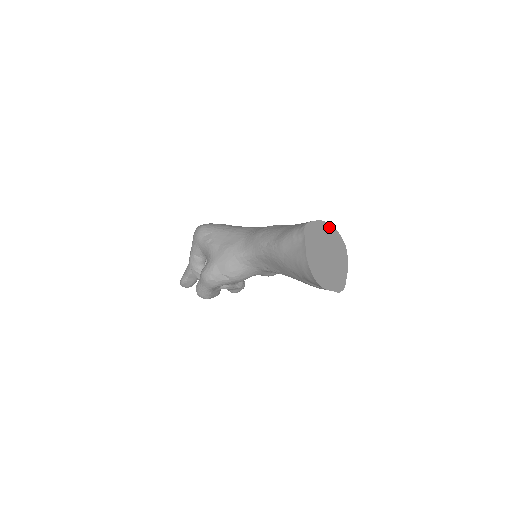
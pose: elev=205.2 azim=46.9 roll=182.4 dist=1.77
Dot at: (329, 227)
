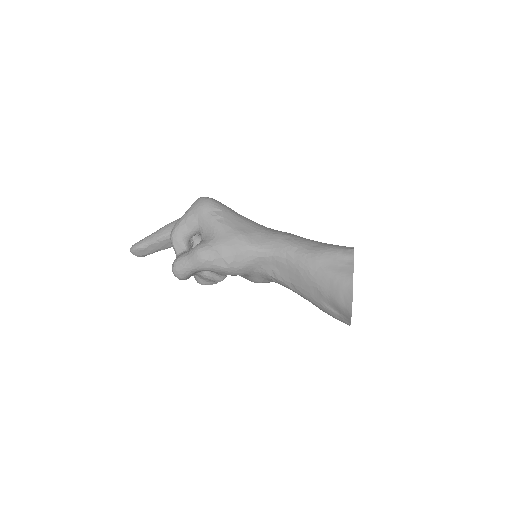
Dot at: occluded
